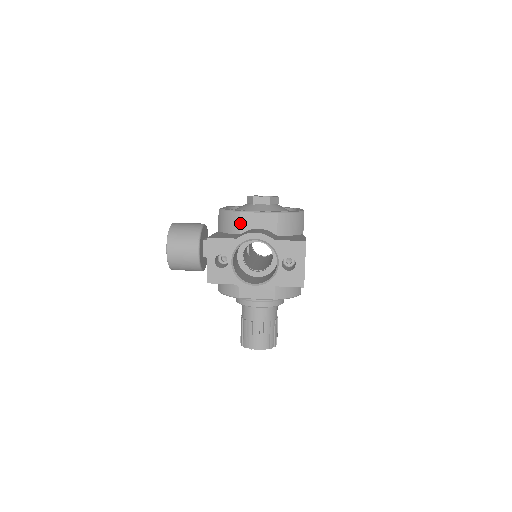
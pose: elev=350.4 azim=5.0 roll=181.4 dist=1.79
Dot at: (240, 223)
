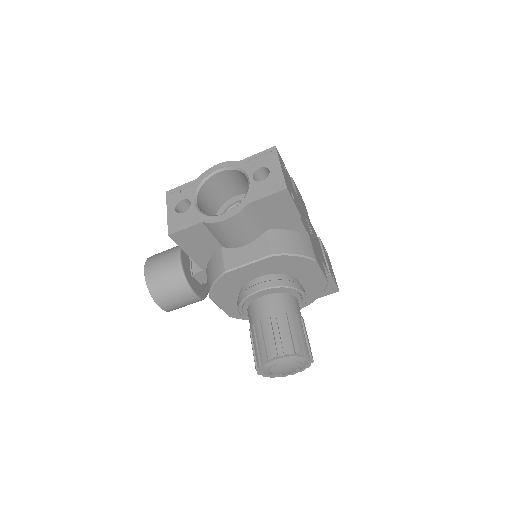
Dot at: occluded
